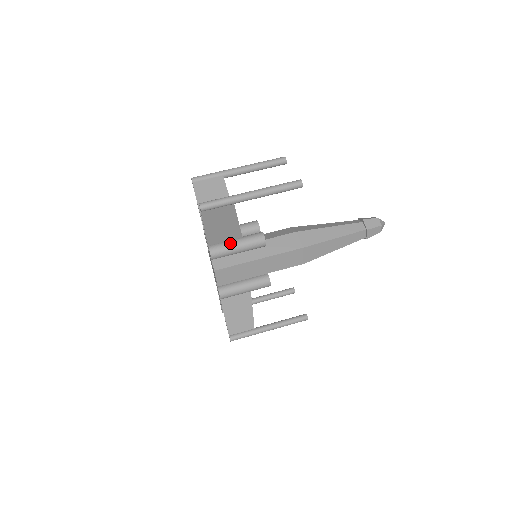
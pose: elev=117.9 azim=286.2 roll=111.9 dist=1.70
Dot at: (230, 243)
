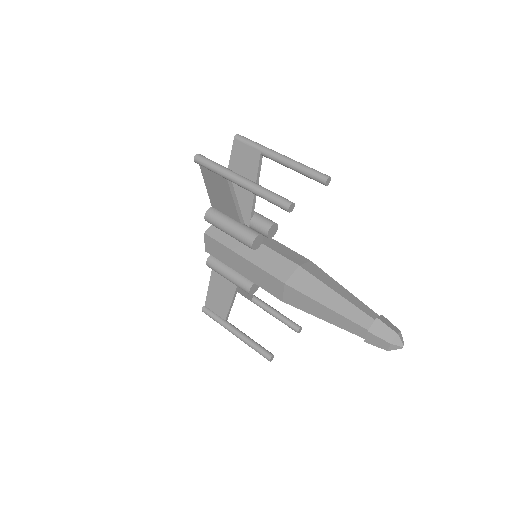
Dot at: (226, 219)
